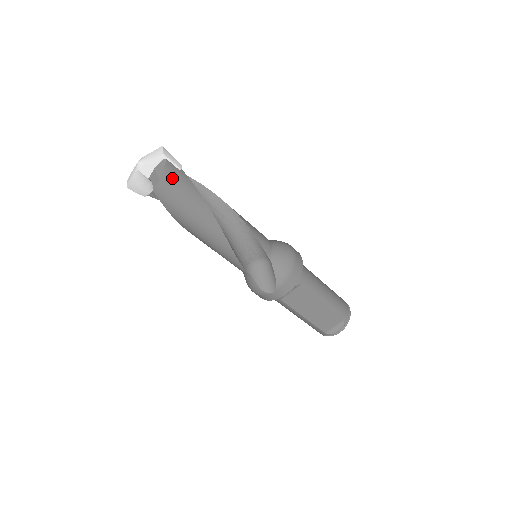
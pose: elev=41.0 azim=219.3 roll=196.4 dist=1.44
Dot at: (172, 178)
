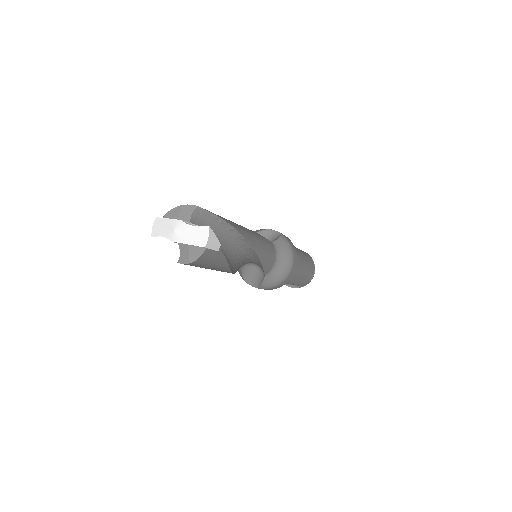
Dot at: (203, 261)
